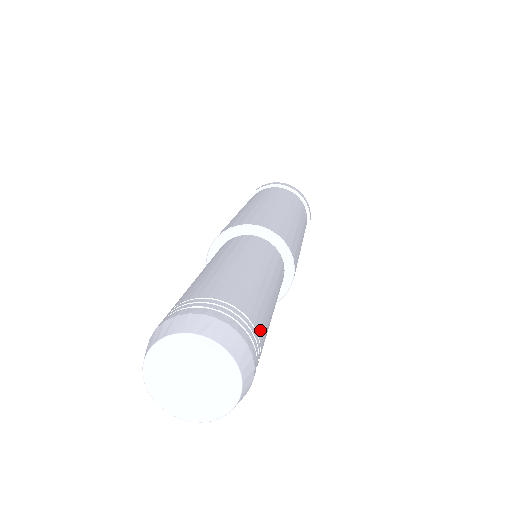
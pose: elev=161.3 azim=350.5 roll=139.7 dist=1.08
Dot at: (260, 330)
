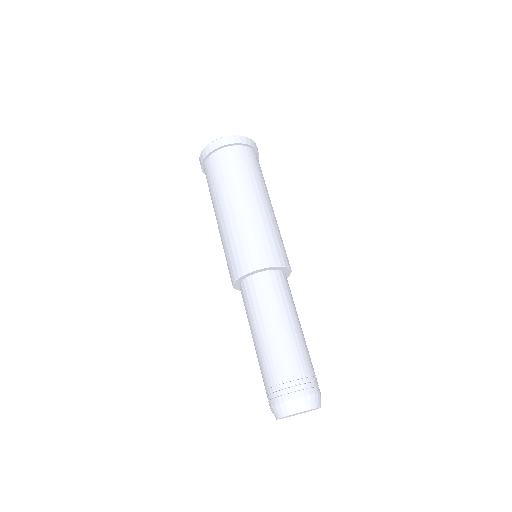
Dot at: occluded
